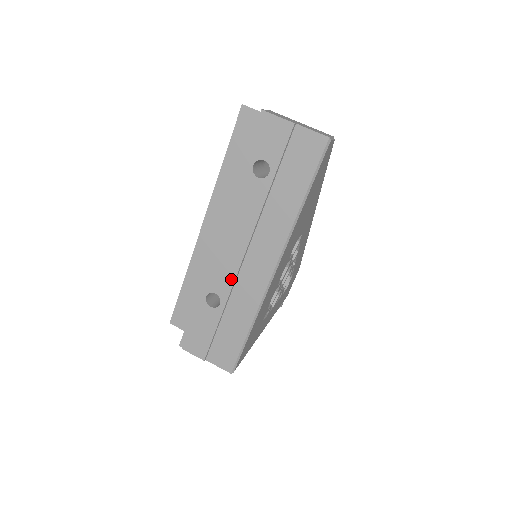
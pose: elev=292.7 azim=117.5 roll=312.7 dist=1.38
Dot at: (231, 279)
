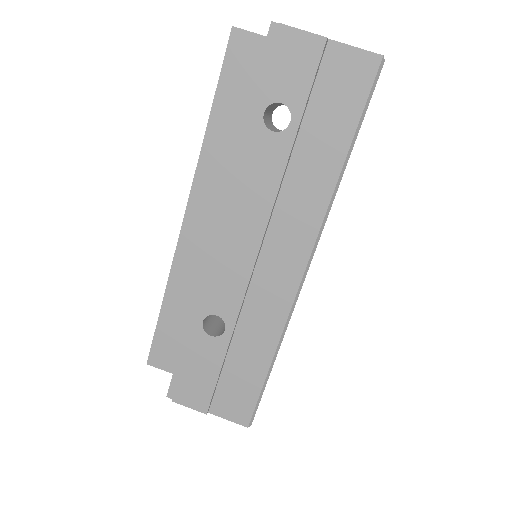
Dot at: (240, 291)
